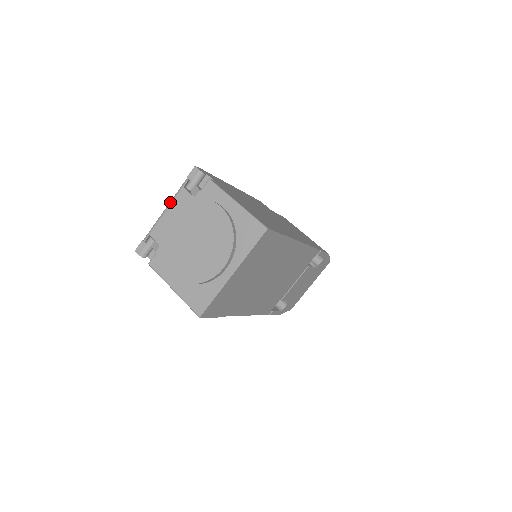
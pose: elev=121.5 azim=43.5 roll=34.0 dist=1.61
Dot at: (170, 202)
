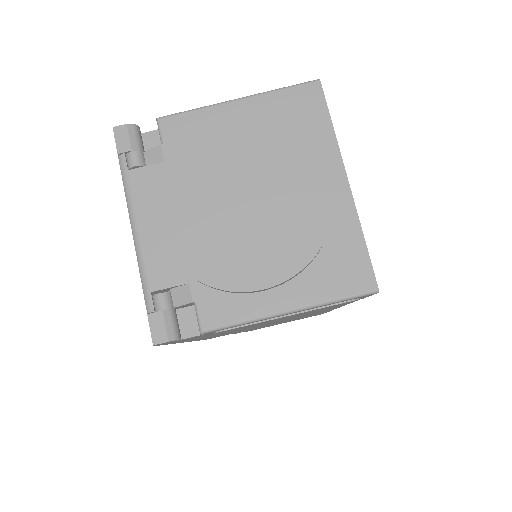
Dot at: (130, 212)
